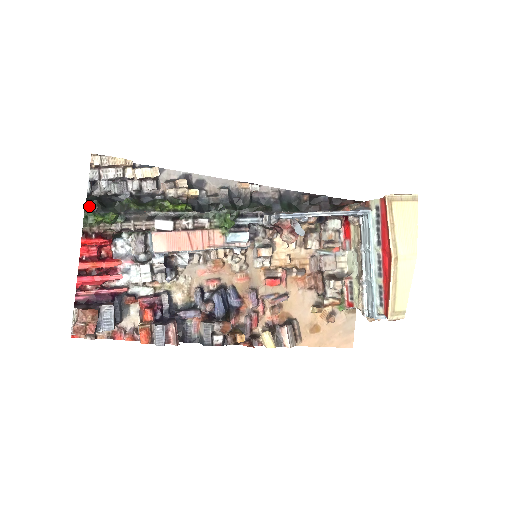
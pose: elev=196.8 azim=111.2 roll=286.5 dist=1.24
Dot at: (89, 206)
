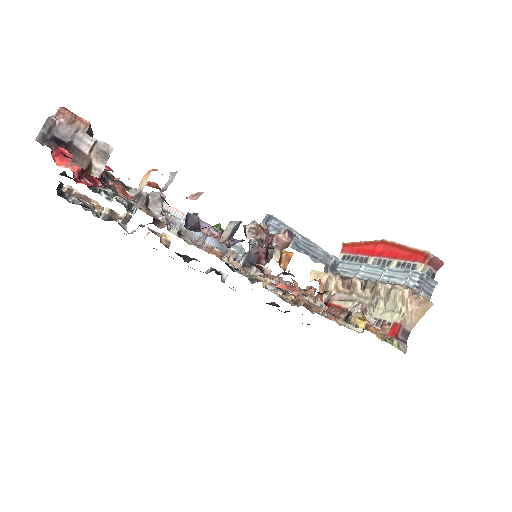
Dot at: (65, 175)
